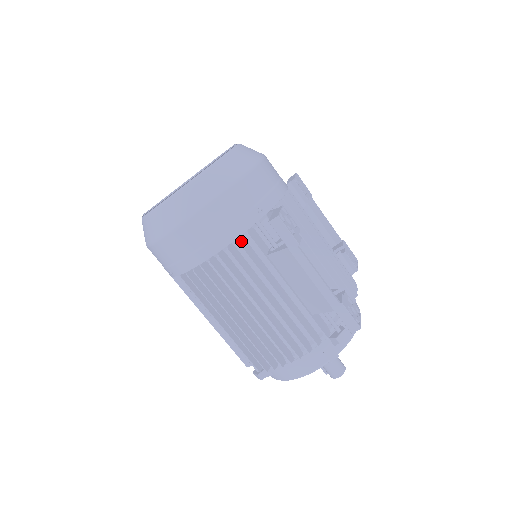
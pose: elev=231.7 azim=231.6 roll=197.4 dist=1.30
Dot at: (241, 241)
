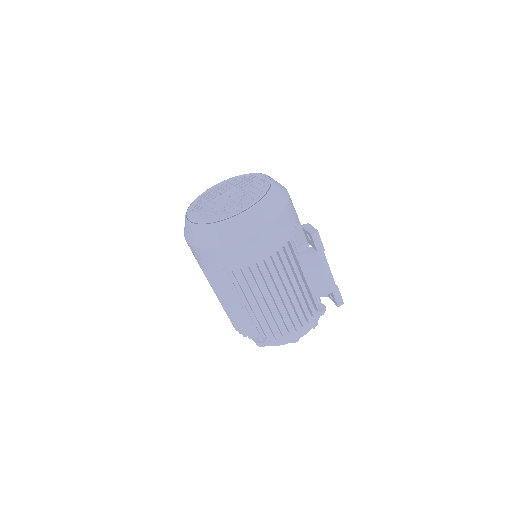
Dot at: (284, 246)
